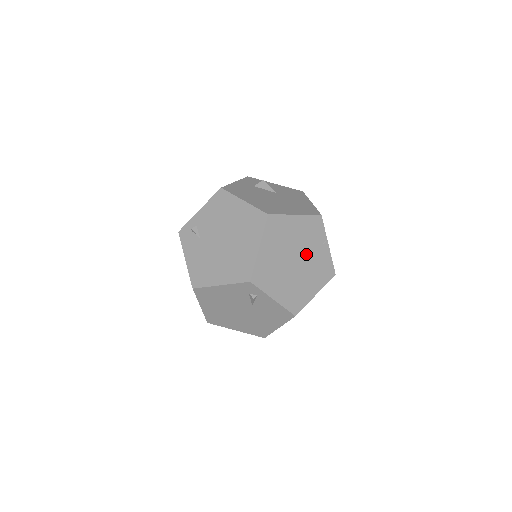
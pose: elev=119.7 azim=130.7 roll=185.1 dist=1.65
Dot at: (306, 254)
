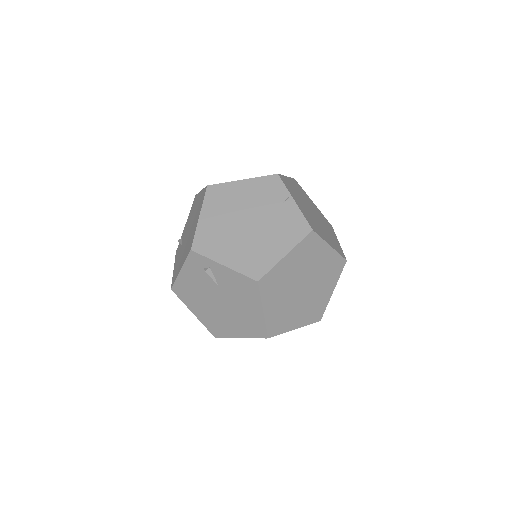
Dot at: (263, 214)
